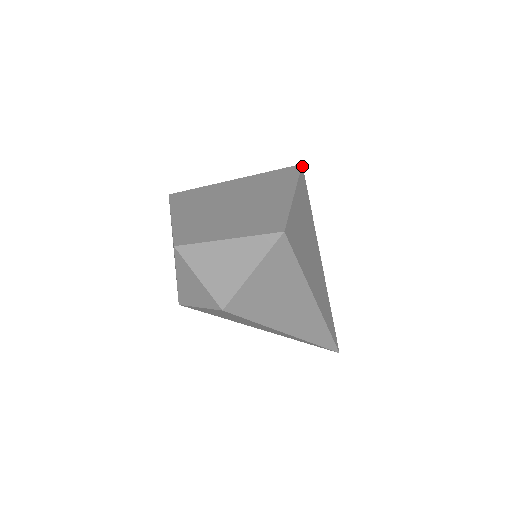
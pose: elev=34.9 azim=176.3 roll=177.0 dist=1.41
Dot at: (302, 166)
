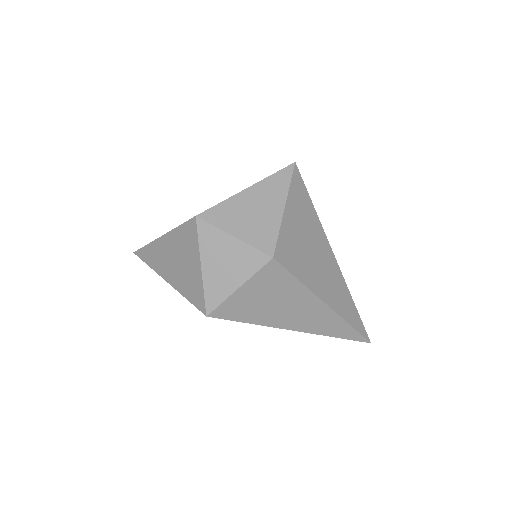
Dot at: occluded
